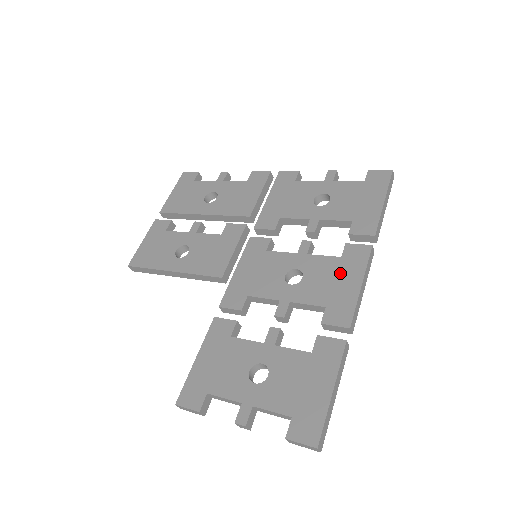
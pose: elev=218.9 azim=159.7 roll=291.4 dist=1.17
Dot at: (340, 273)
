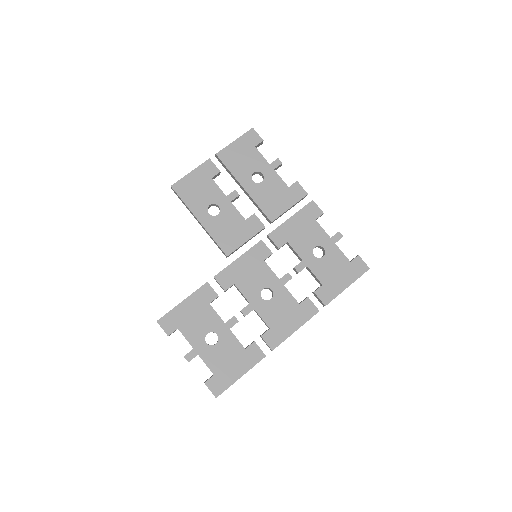
Dot at: (291, 314)
